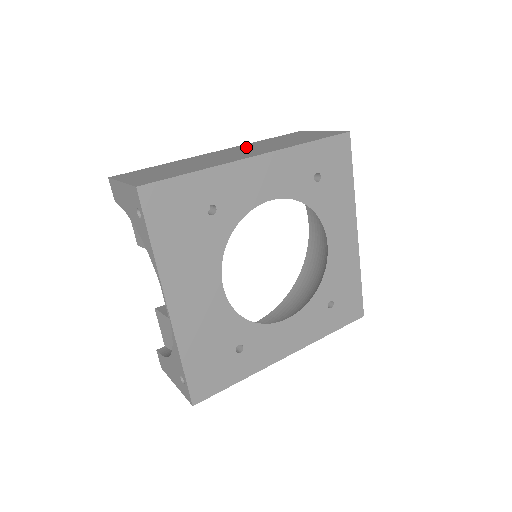
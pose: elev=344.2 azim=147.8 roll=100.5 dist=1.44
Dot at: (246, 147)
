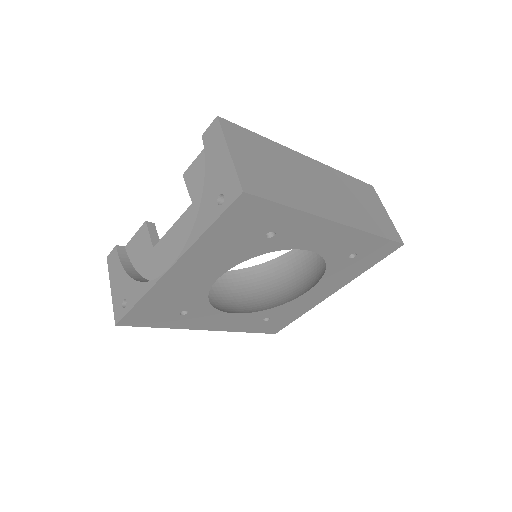
Dot at: (333, 181)
